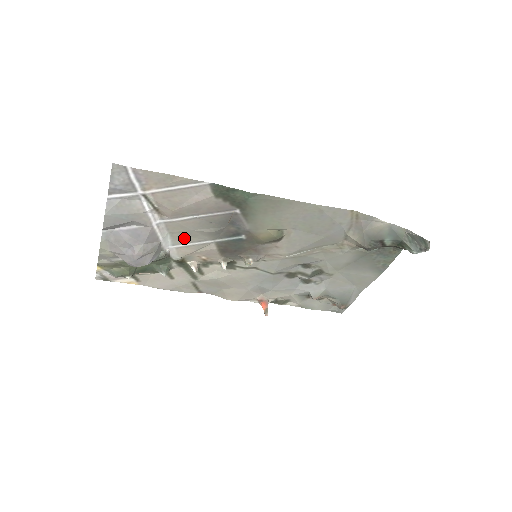
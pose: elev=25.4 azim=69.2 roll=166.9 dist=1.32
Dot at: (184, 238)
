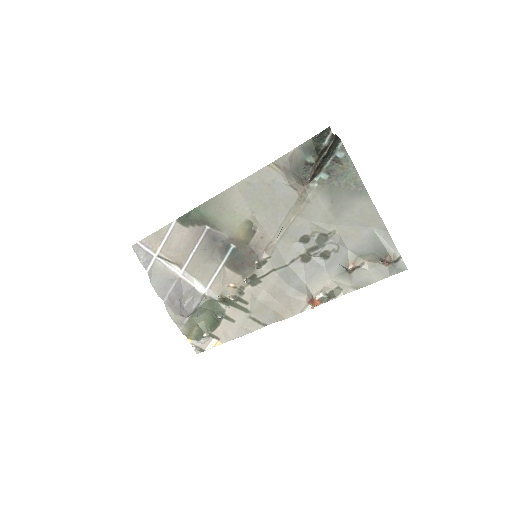
Dot at: (206, 276)
